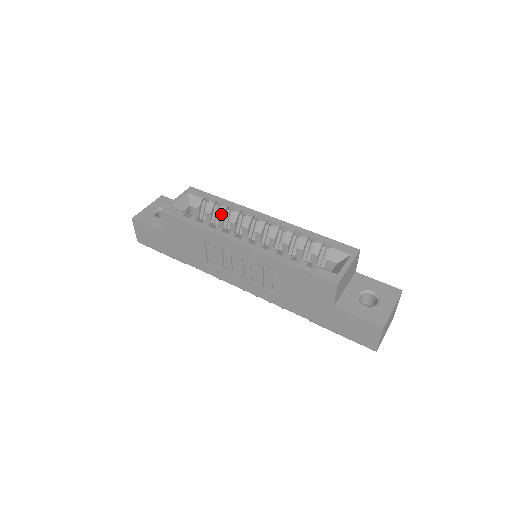
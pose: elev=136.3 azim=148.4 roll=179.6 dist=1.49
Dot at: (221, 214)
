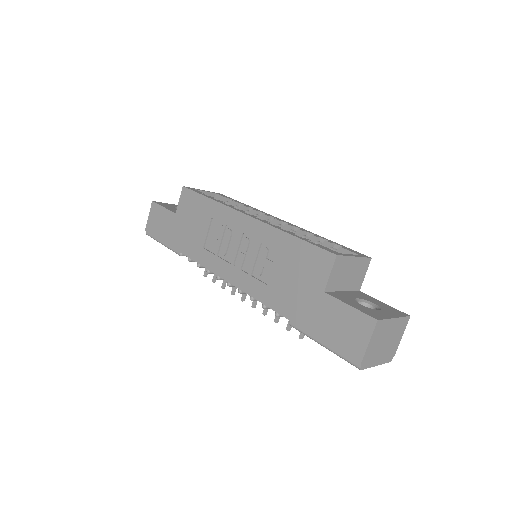
Dot at: occluded
